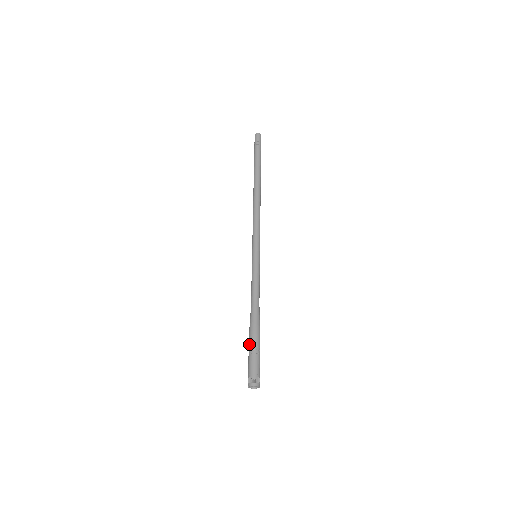
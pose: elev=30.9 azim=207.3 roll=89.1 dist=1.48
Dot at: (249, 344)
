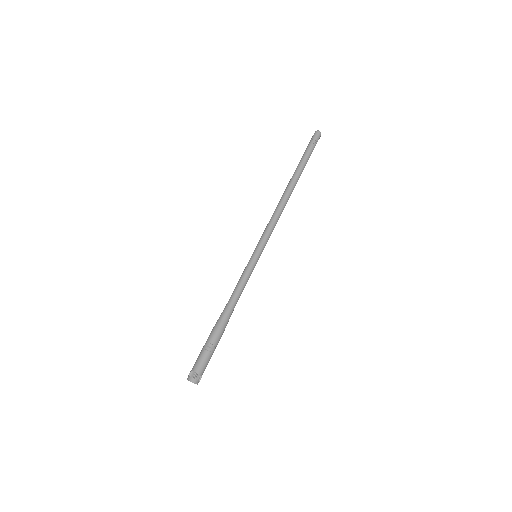
Dot at: (211, 340)
